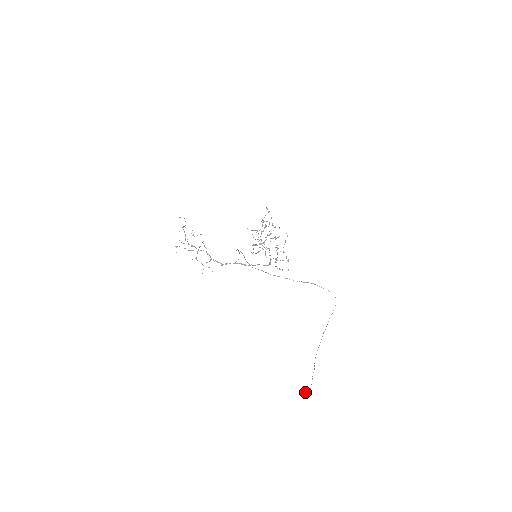
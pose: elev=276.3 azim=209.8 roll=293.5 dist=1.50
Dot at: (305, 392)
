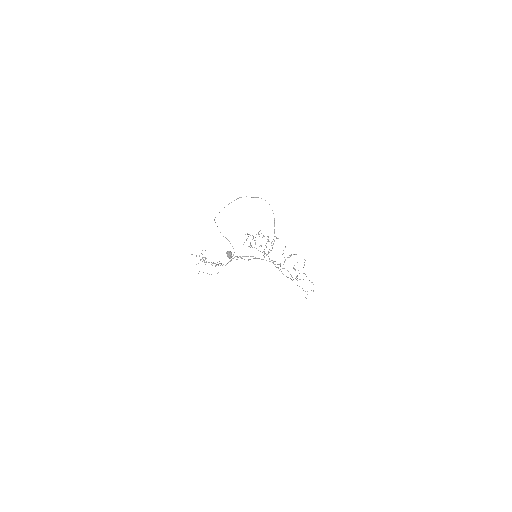
Dot at: (227, 253)
